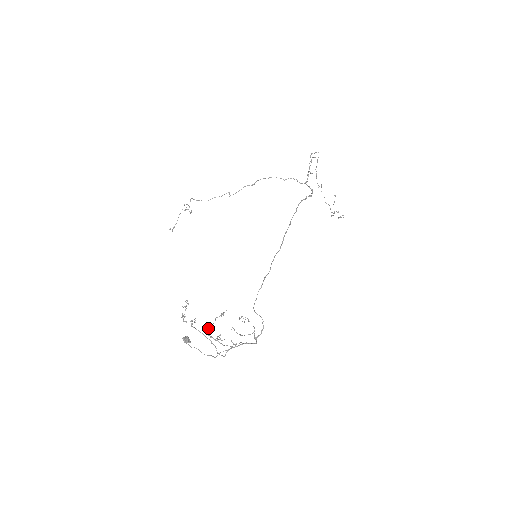
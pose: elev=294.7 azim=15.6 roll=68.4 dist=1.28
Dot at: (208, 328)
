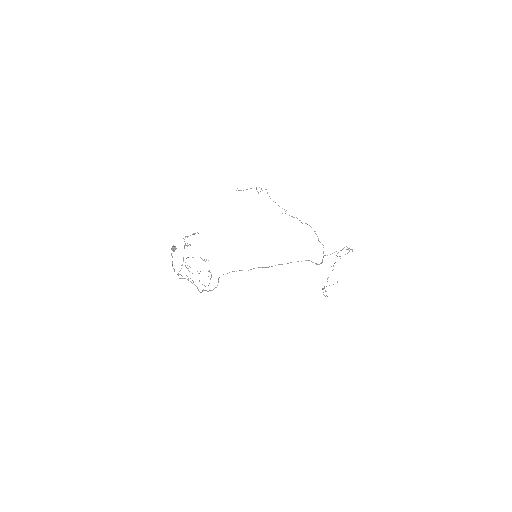
Dot at: occluded
